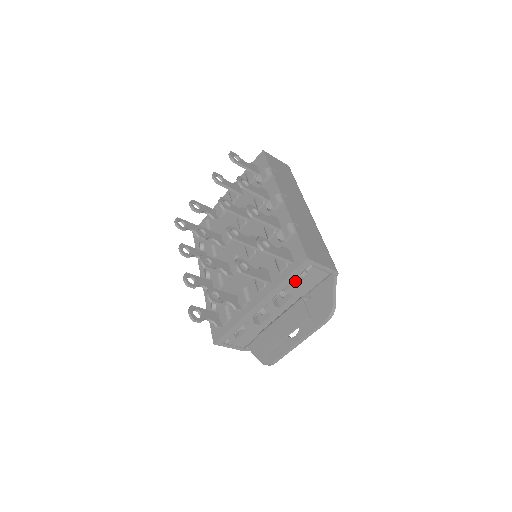
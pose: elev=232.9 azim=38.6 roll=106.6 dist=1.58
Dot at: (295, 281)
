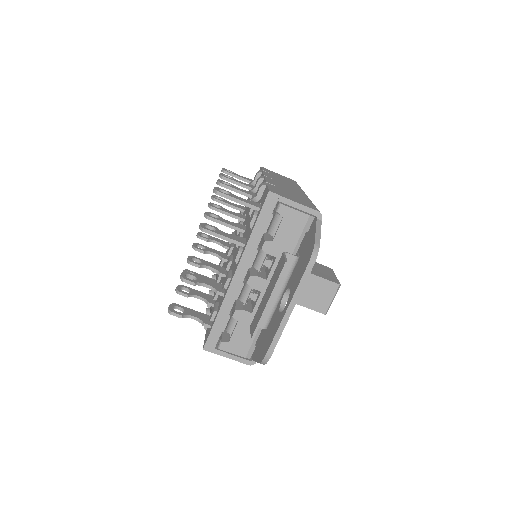
Dot at: occluded
